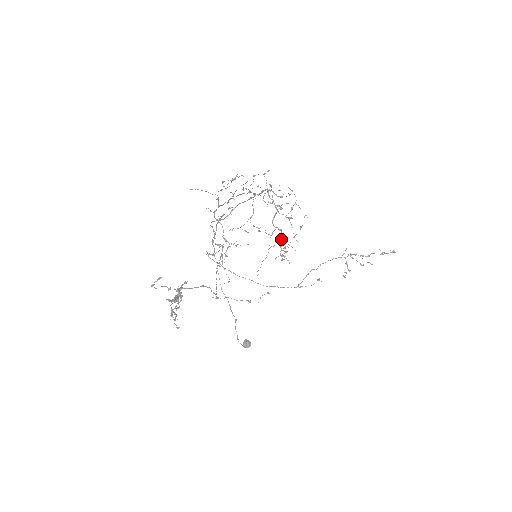
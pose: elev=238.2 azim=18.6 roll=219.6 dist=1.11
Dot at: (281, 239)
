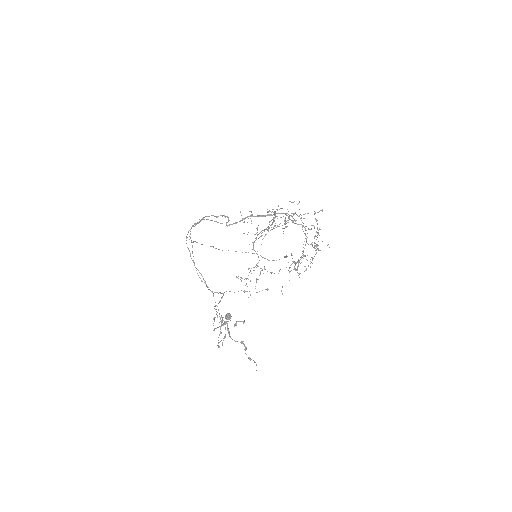
Dot at: occluded
